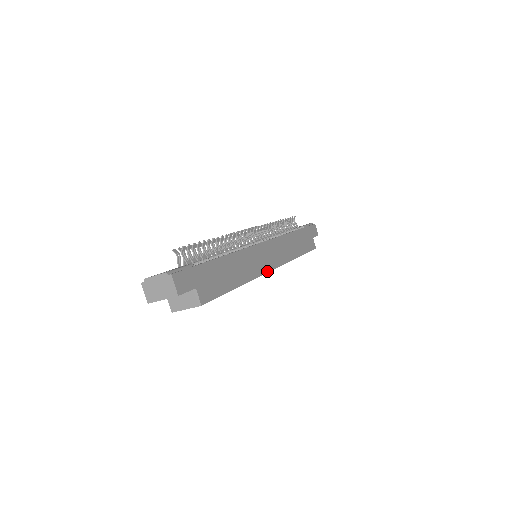
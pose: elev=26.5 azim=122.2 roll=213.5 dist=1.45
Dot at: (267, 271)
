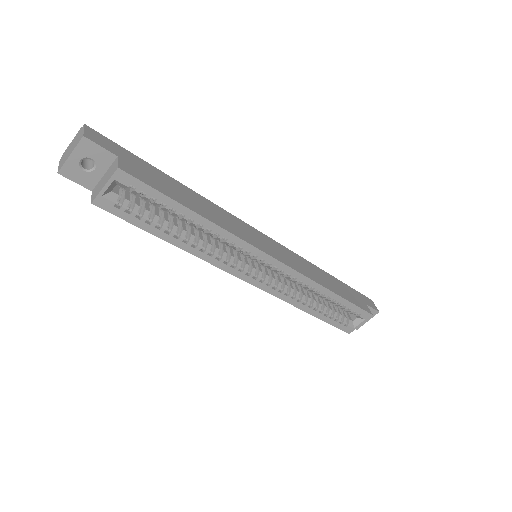
Dot at: (261, 250)
